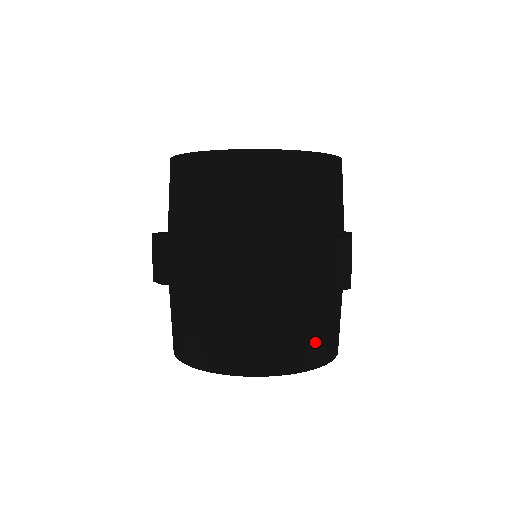
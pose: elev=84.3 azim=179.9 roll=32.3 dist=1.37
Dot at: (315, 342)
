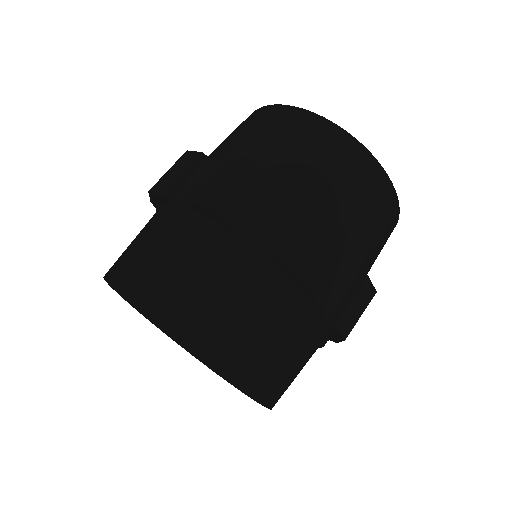
Dot at: (220, 309)
